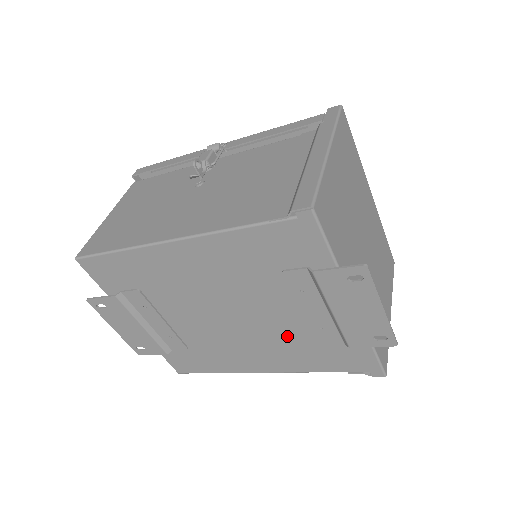
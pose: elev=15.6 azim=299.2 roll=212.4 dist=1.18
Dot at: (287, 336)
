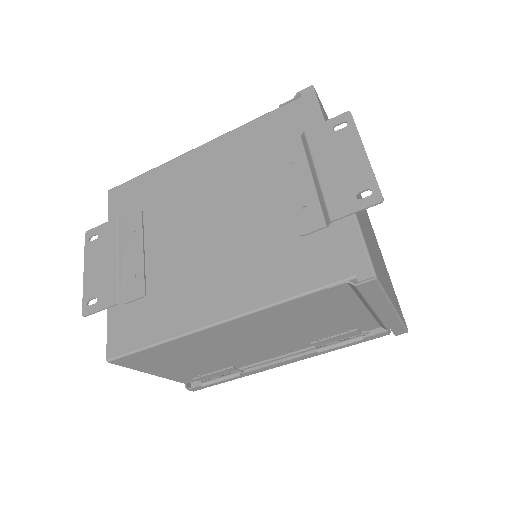
Dot at: (265, 237)
